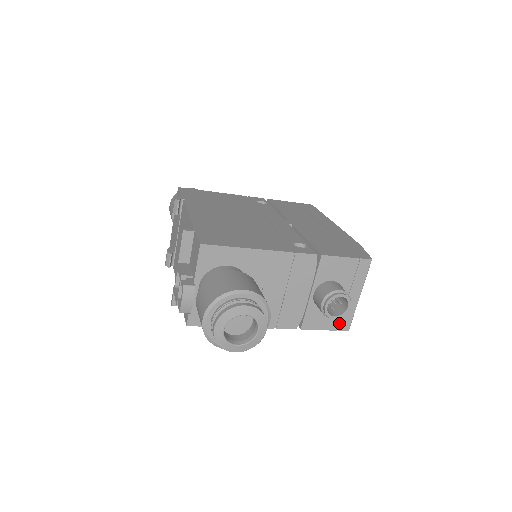
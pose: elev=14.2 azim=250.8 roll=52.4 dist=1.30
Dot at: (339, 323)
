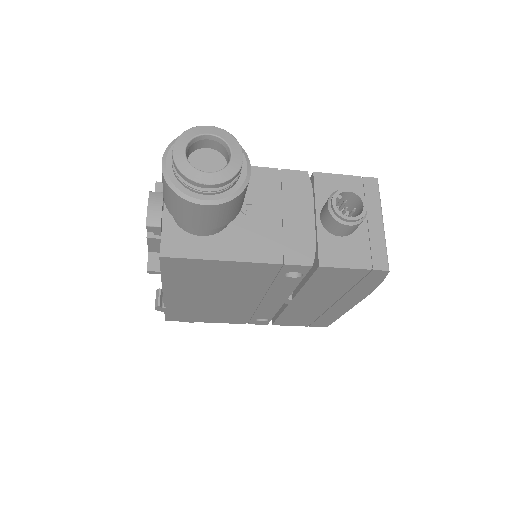
Dot at: (371, 260)
